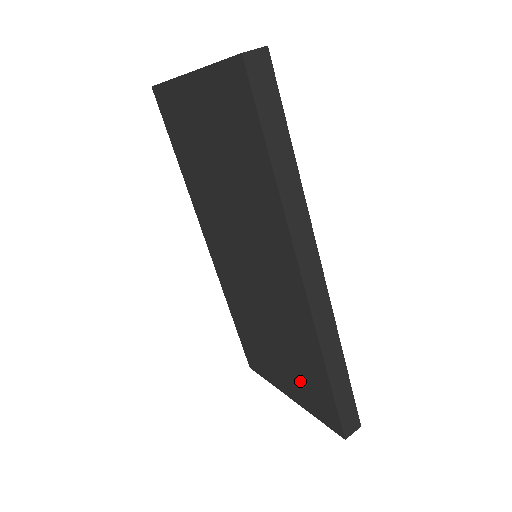
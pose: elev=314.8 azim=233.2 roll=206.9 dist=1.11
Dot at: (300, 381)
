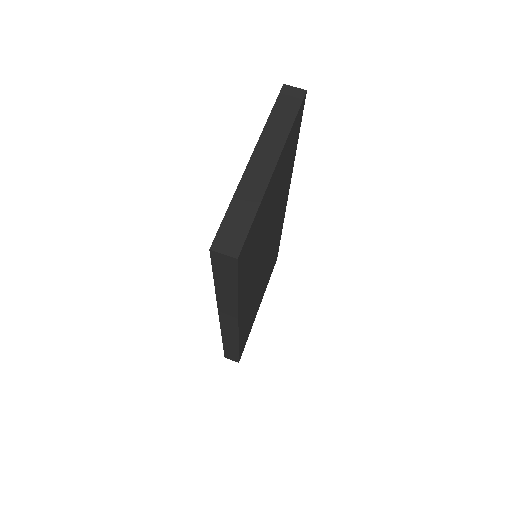
Dot at: occluded
